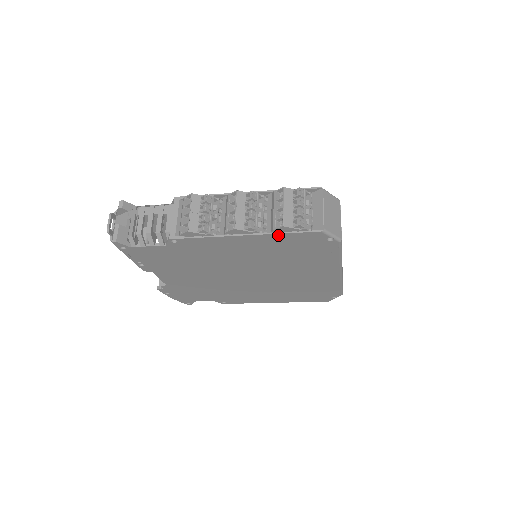
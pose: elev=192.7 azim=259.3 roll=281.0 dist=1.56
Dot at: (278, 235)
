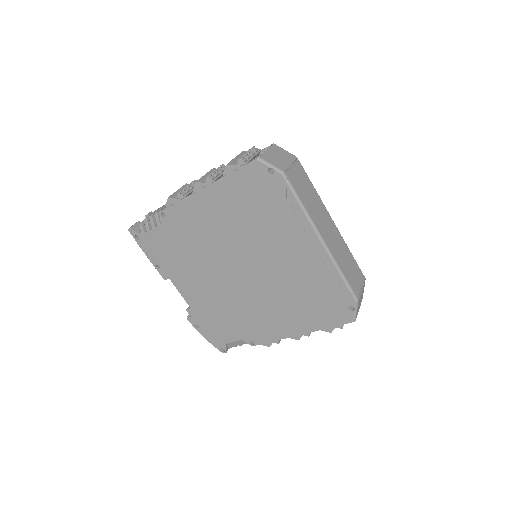
Dot at: (228, 178)
